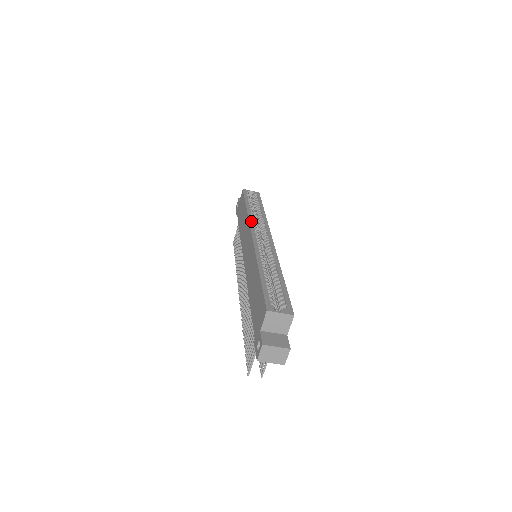
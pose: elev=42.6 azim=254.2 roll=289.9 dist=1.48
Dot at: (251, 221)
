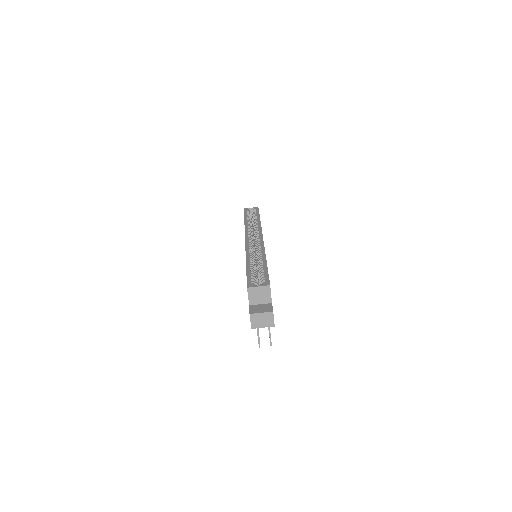
Dot at: (246, 230)
